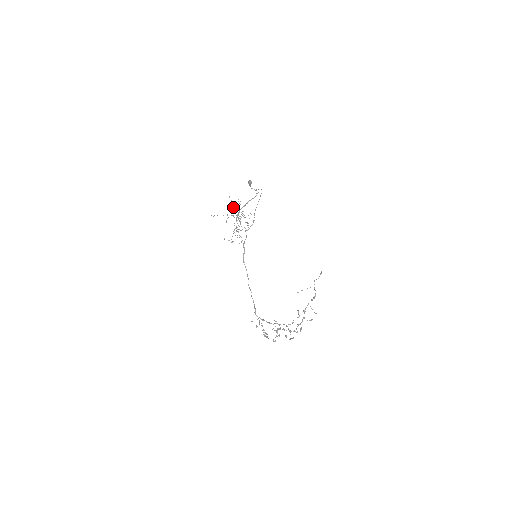
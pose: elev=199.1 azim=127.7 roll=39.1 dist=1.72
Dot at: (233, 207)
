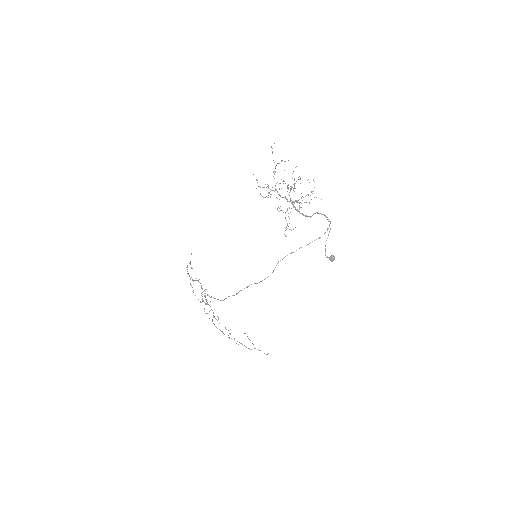
Dot at: occluded
